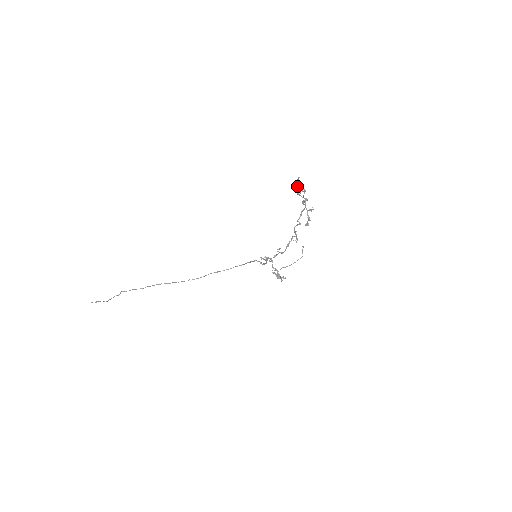
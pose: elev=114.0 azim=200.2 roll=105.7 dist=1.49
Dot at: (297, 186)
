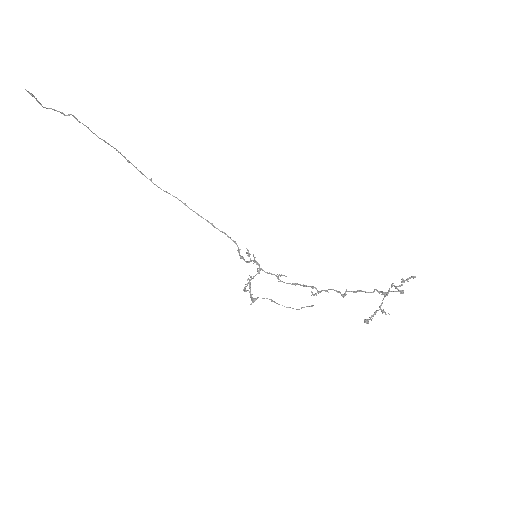
Dot at: (403, 281)
